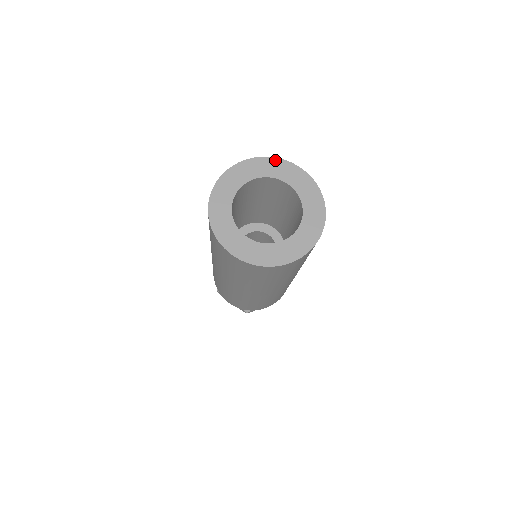
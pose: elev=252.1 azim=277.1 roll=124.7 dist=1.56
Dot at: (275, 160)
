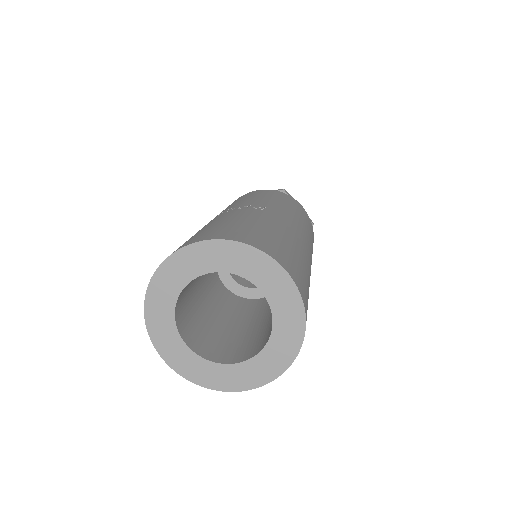
Dot at: (172, 259)
